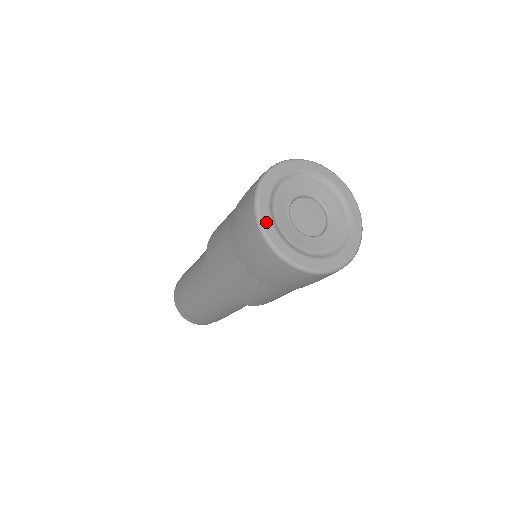
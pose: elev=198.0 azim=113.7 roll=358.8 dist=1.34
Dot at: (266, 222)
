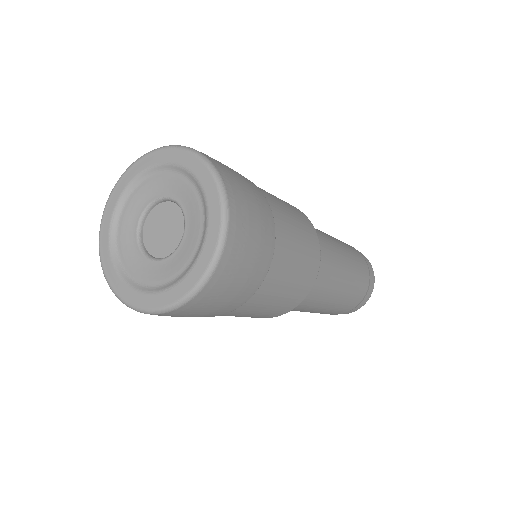
Dot at: (104, 255)
